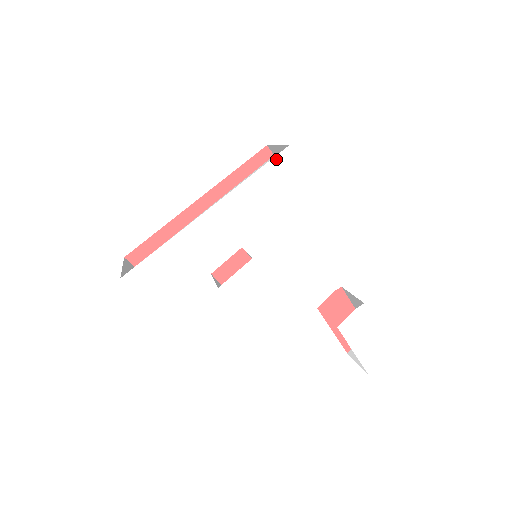
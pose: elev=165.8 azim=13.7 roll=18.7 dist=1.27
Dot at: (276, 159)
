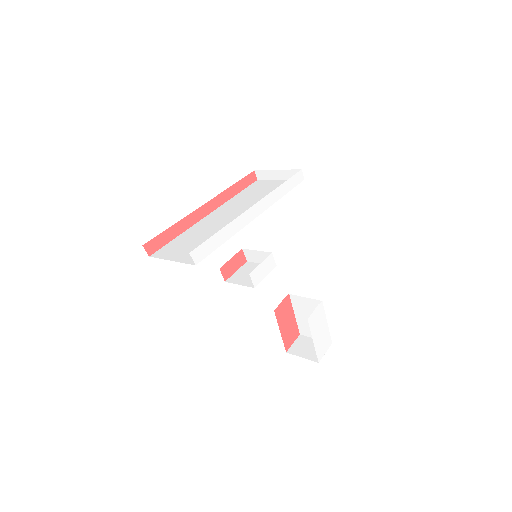
Dot at: (294, 177)
